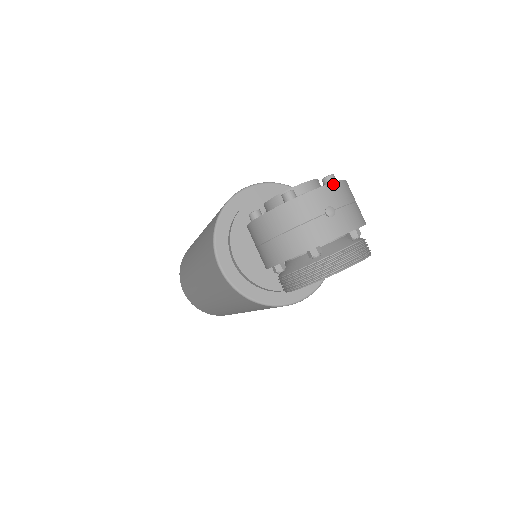
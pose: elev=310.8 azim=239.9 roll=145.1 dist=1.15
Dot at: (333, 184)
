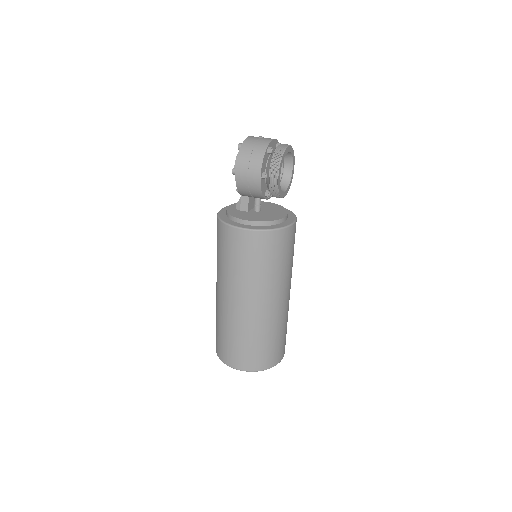
Dot at: occluded
